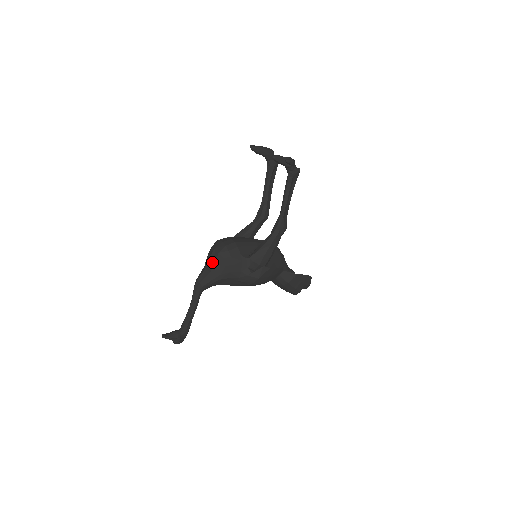
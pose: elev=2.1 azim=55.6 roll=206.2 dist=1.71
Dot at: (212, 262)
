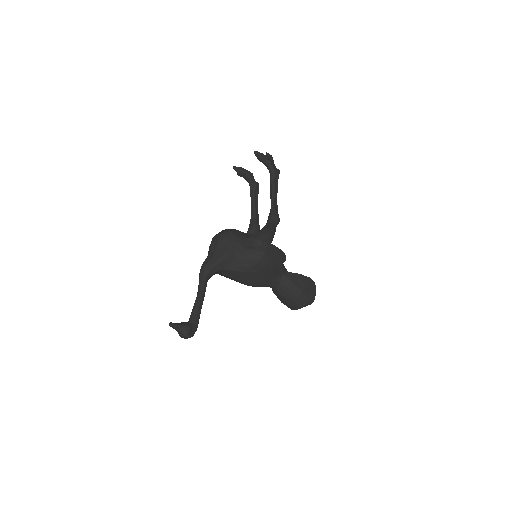
Dot at: (215, 244)
